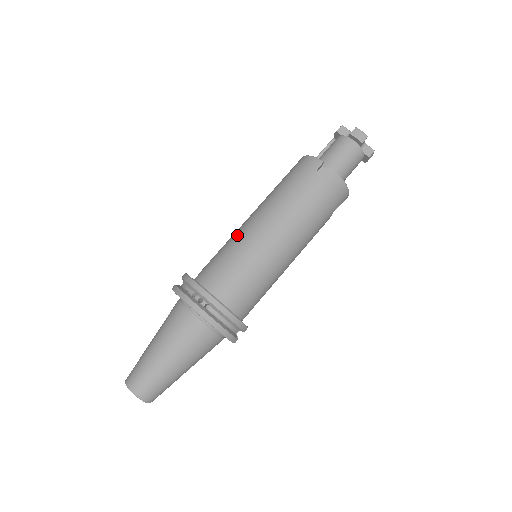
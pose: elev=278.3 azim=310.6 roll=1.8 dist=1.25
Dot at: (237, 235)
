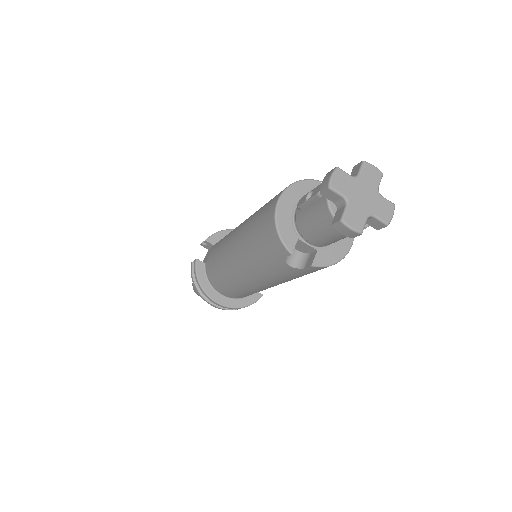
Dot at: (224, 260)
